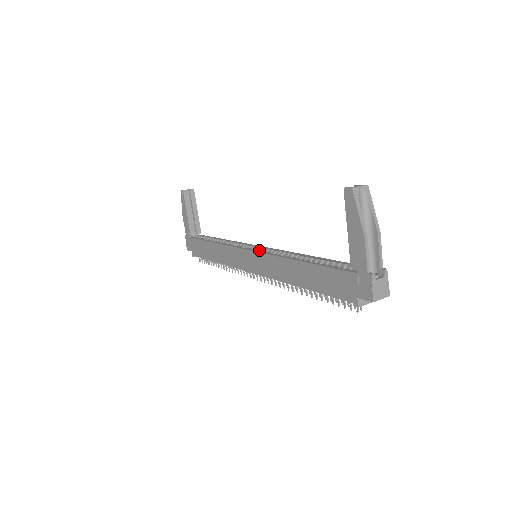
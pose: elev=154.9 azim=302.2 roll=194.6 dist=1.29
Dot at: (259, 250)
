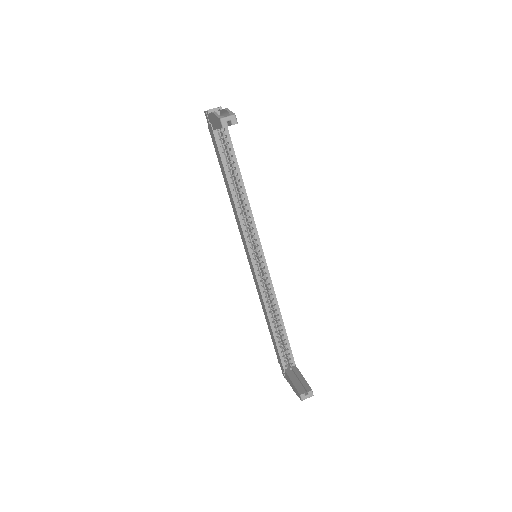
Dot at: (258, 271)
